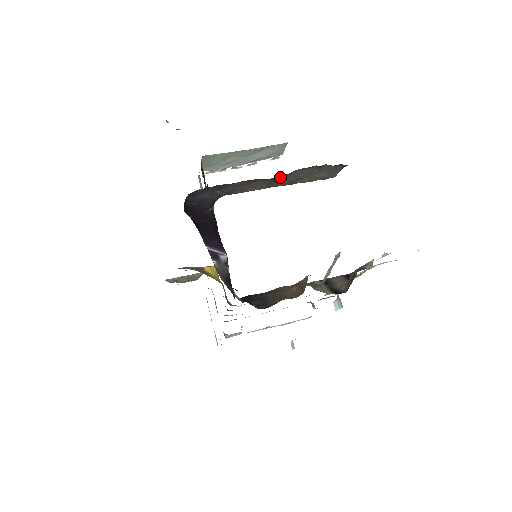
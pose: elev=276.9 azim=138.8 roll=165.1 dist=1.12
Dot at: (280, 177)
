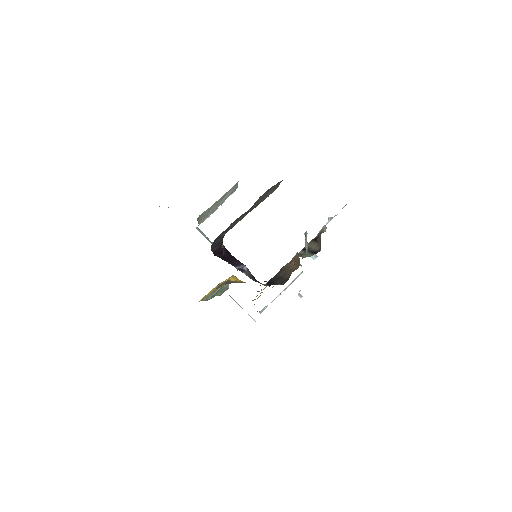
Dot at: (251, 207)
